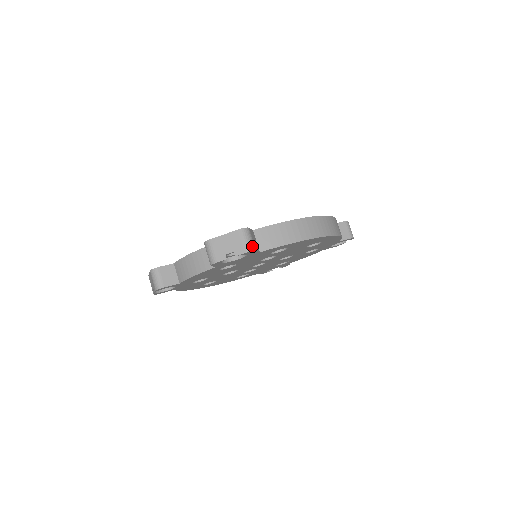
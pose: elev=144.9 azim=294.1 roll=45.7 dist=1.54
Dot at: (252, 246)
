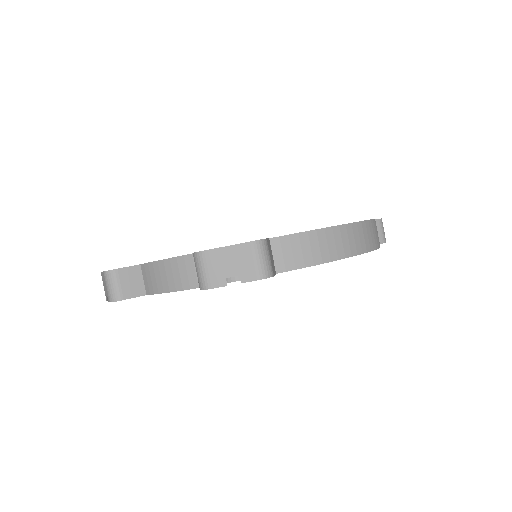
Dot at: (269, 269)
